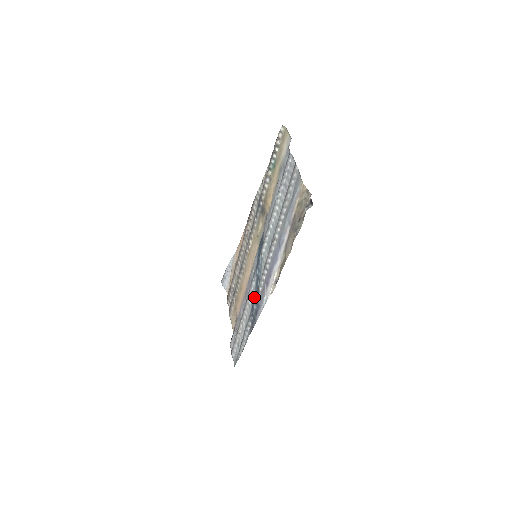
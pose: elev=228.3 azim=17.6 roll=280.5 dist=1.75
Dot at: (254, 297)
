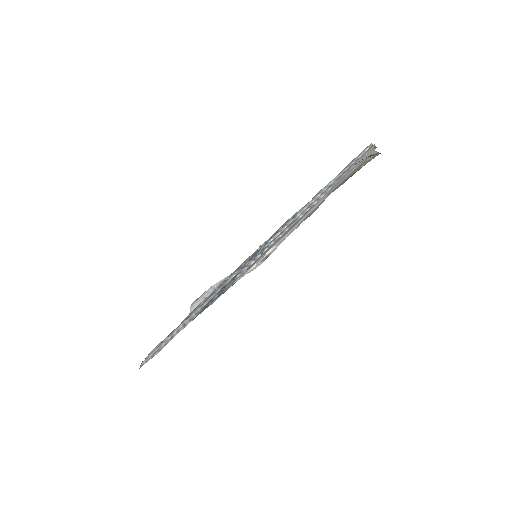
Dot at: occluded
